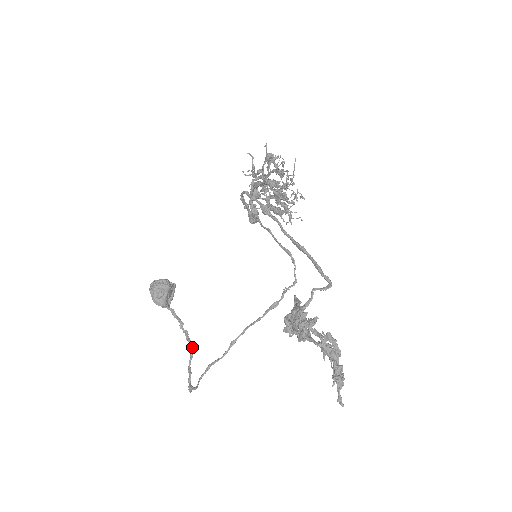
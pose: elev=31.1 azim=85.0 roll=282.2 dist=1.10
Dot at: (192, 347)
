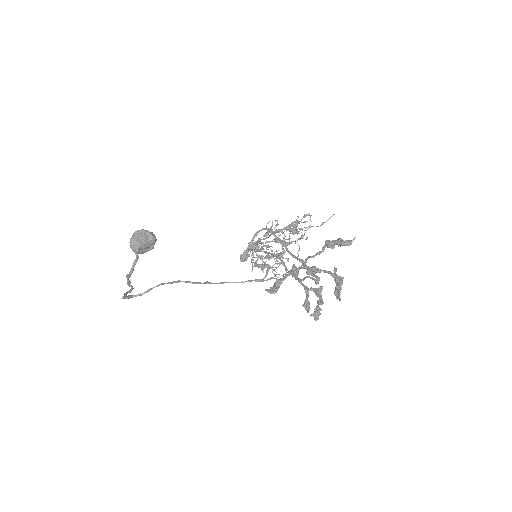
Dot at: (132, 289)
